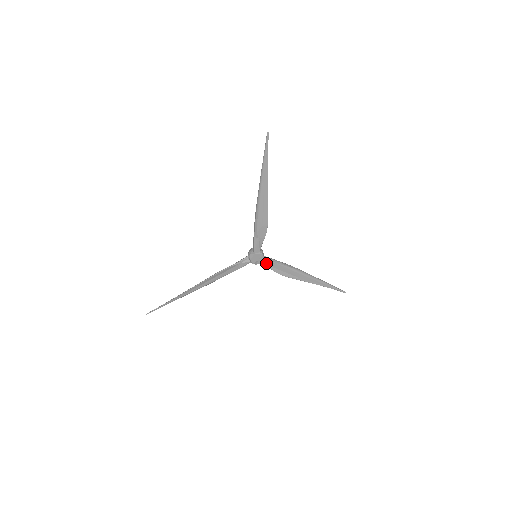
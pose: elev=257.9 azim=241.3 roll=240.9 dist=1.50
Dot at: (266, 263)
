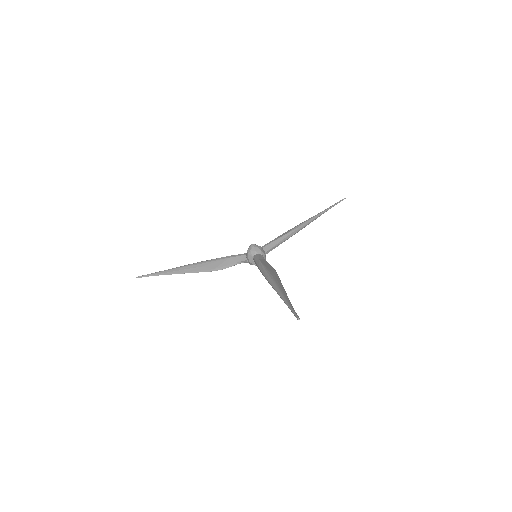
Dot at: occluded
